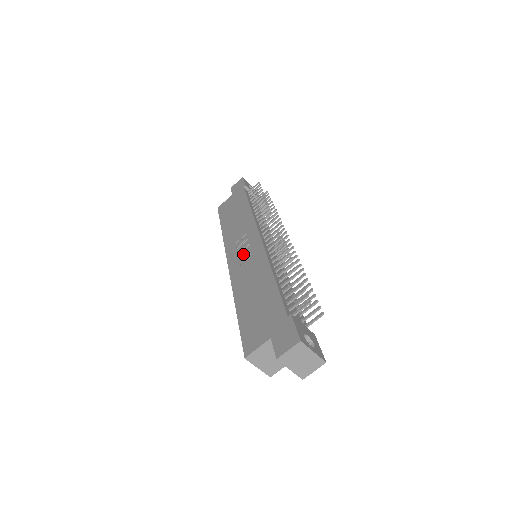
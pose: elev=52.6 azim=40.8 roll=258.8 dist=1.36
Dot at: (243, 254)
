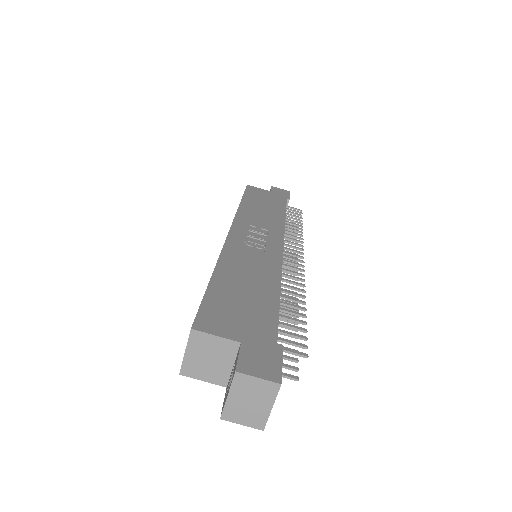
Dot at: (254, 241)
